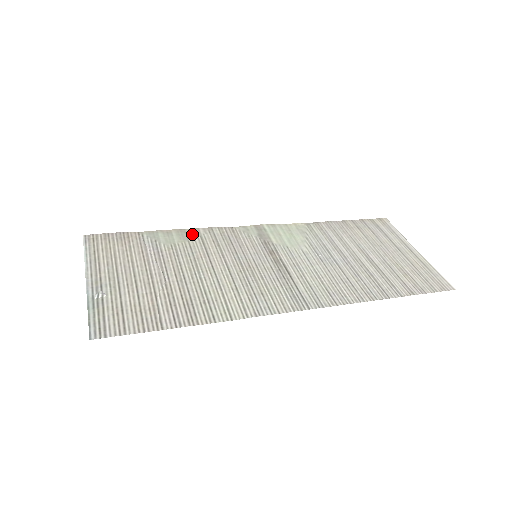
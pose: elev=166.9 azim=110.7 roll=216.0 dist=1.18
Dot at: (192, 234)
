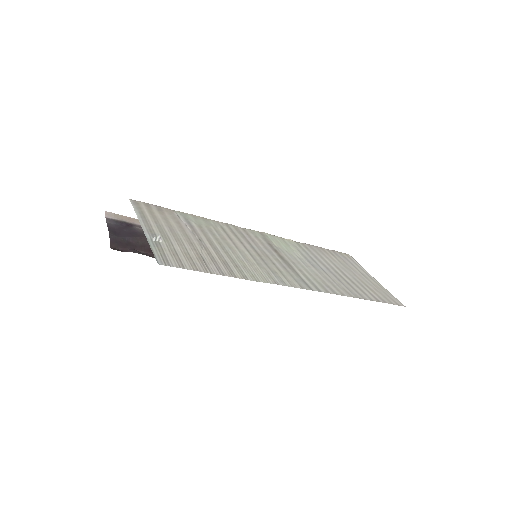
Dot at: (214, 223)
